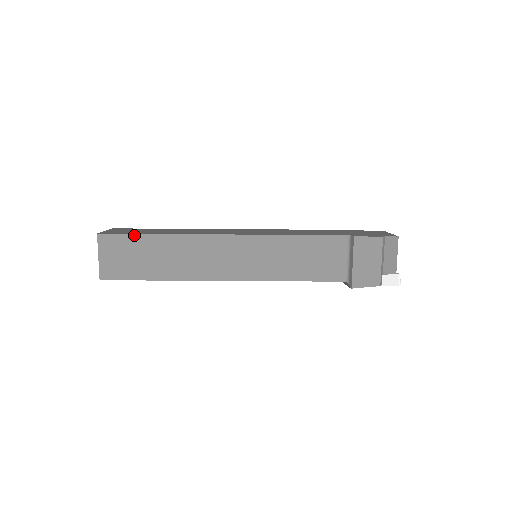
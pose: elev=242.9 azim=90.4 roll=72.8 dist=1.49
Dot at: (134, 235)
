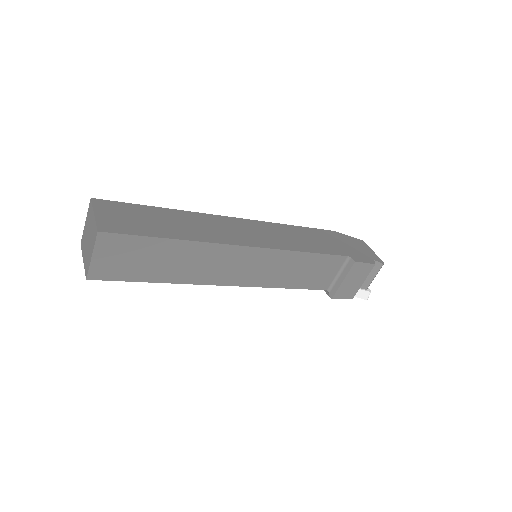
Dot at: (146, 237)
